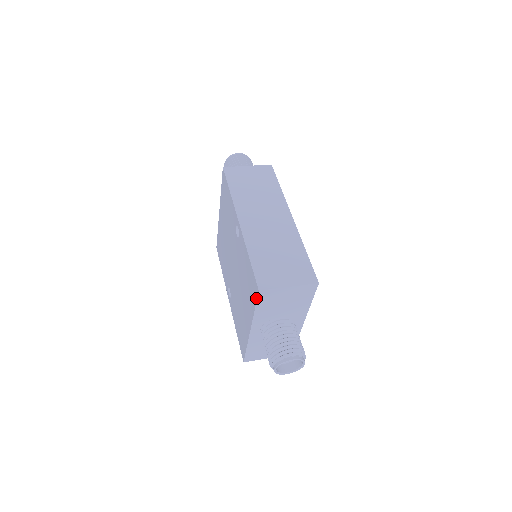
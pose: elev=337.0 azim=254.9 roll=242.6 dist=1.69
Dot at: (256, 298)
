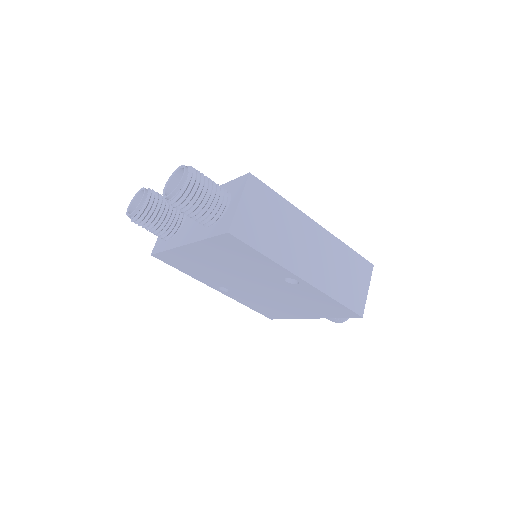
Dot at: (350, 317)
